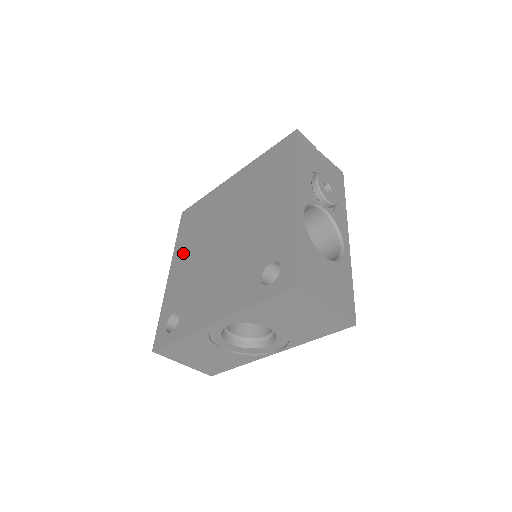
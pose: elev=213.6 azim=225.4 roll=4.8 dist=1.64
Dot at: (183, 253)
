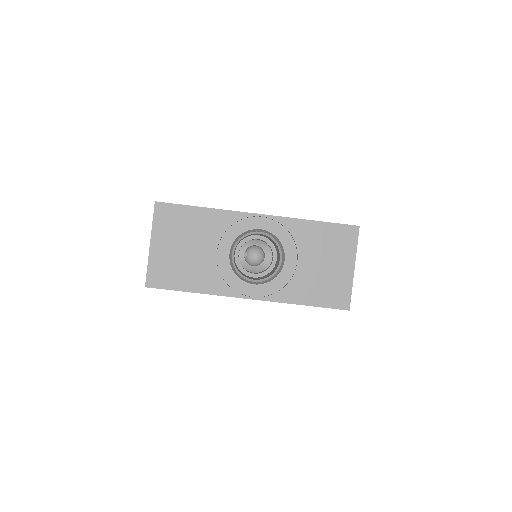
Dot at: occluded
